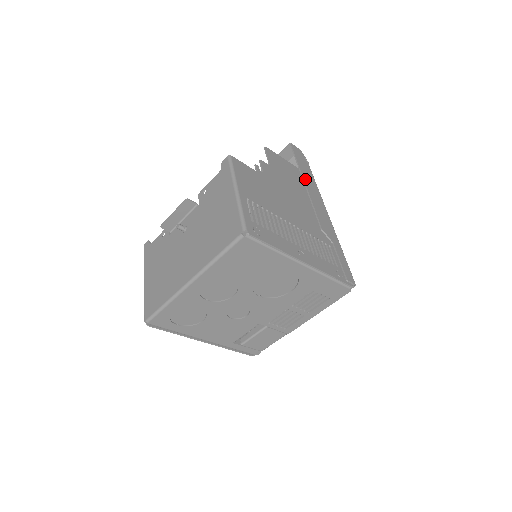
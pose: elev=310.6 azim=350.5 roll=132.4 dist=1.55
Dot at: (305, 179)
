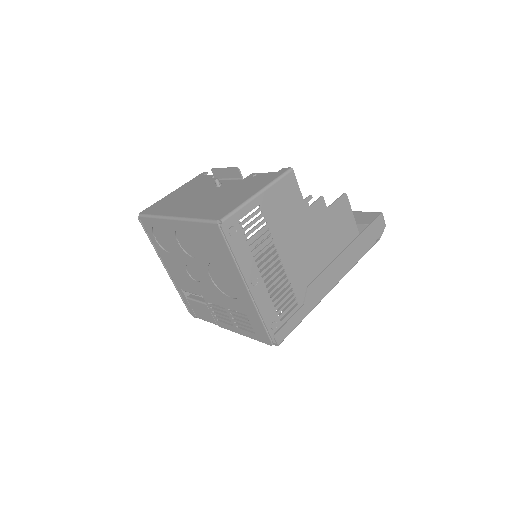
Dot at: (352, 246)
